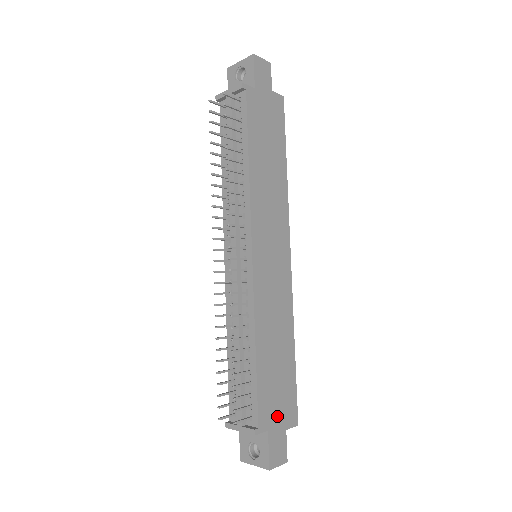
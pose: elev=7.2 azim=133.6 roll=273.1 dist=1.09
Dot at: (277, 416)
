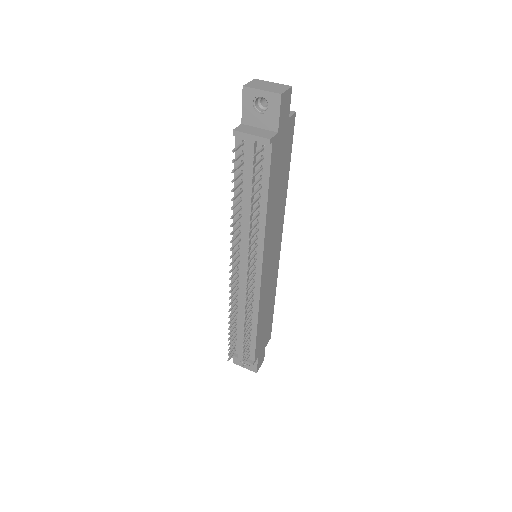
Dot at: (262, 346)
